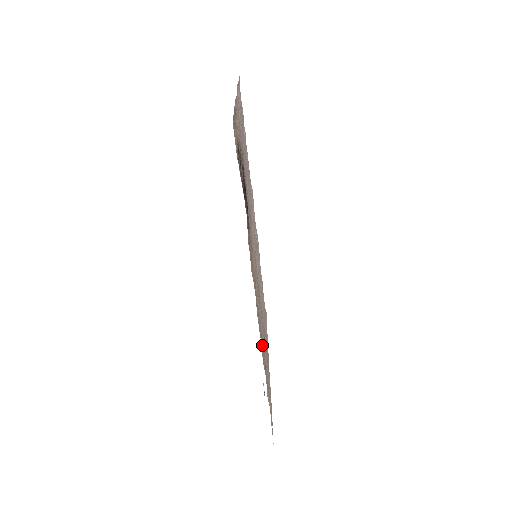
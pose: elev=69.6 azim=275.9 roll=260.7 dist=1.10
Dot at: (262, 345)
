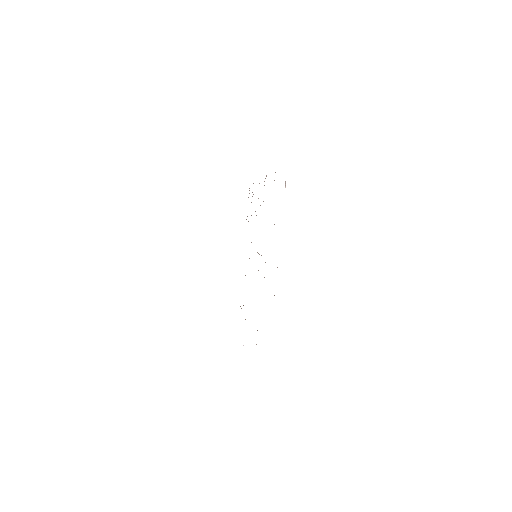
Dot at: occluded
